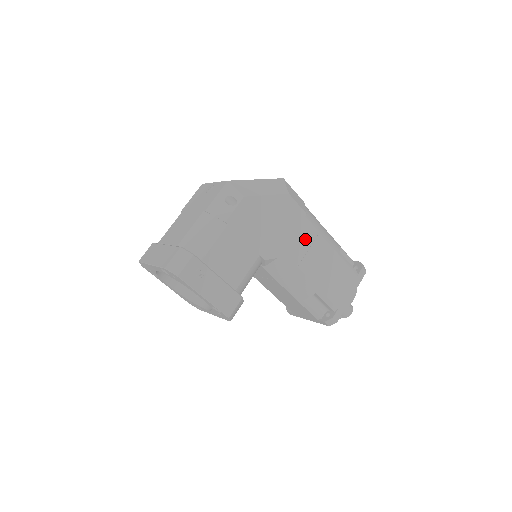
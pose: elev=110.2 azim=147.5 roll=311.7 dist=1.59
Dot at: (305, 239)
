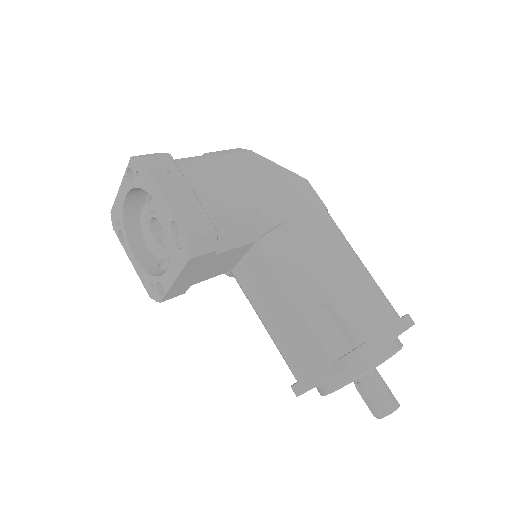
Dot at: (322, 230)
